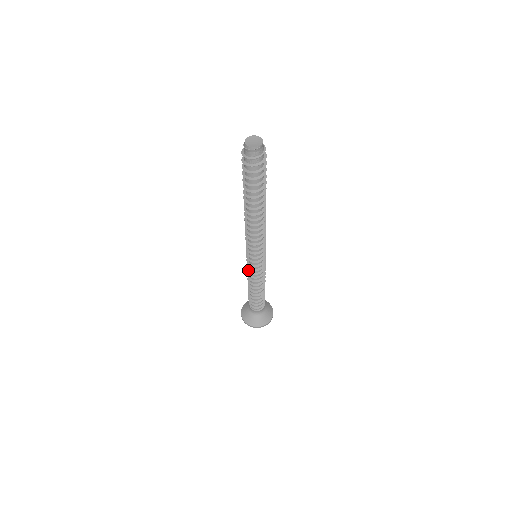
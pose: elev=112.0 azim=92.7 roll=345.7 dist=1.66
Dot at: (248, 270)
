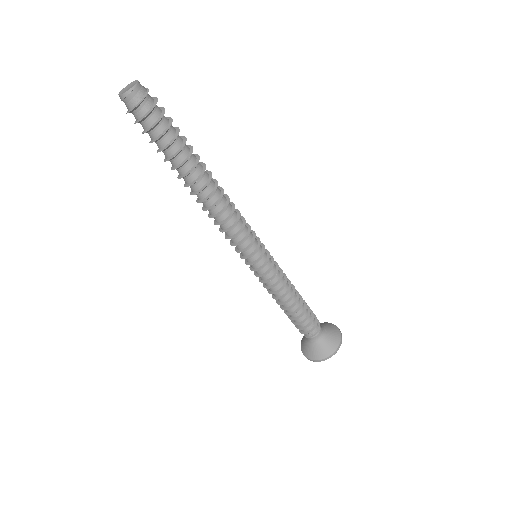
Dot at: (260, 281)
